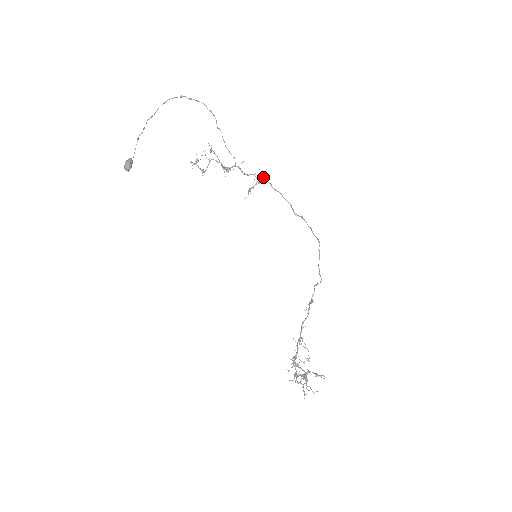
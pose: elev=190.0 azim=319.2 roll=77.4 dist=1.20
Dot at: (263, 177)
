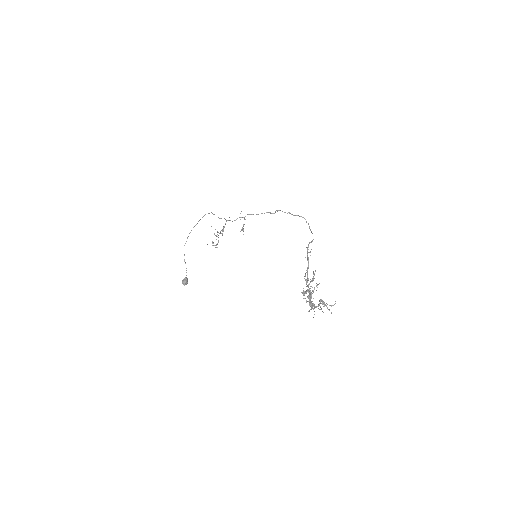
Dot at: occluded
